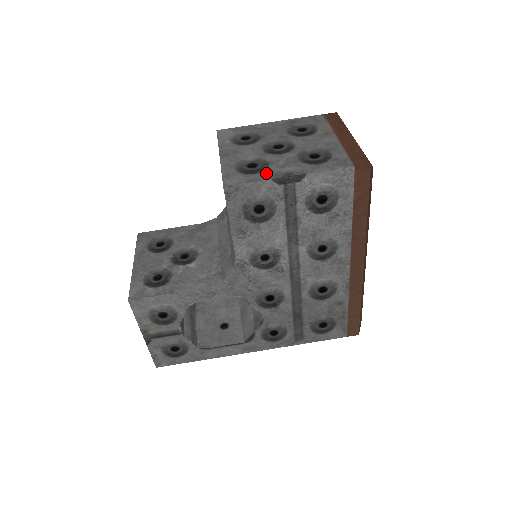
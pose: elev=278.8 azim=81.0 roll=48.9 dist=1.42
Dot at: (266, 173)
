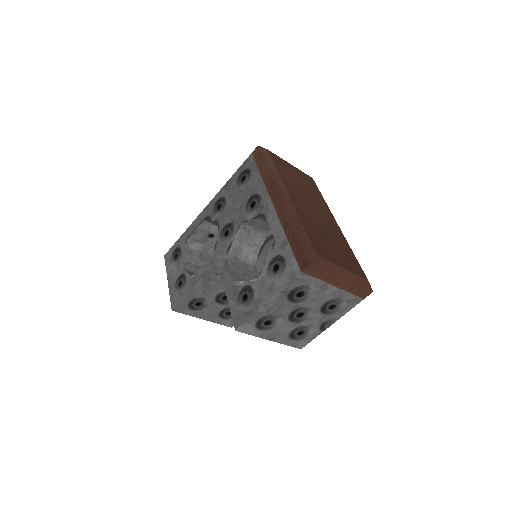
Dot at: (316, 332)
